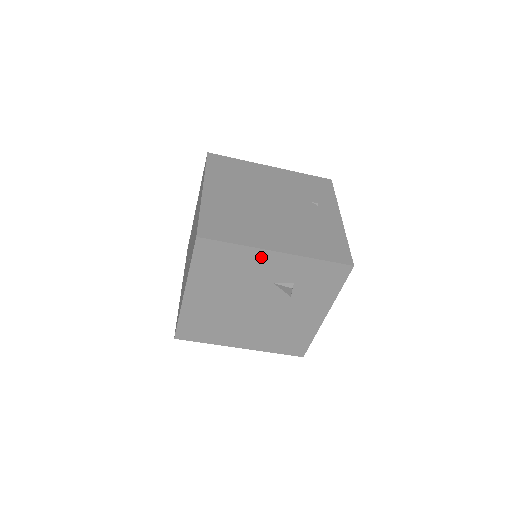
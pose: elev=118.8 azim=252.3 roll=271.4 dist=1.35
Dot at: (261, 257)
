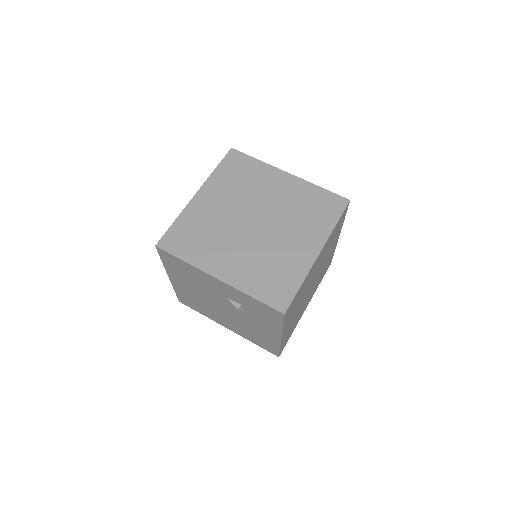
Dot at: (207, 277)
